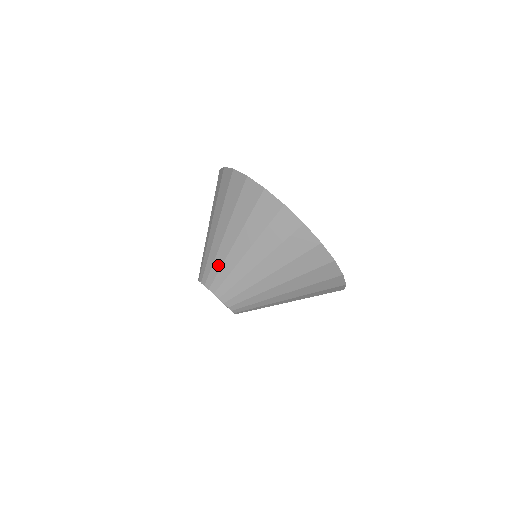
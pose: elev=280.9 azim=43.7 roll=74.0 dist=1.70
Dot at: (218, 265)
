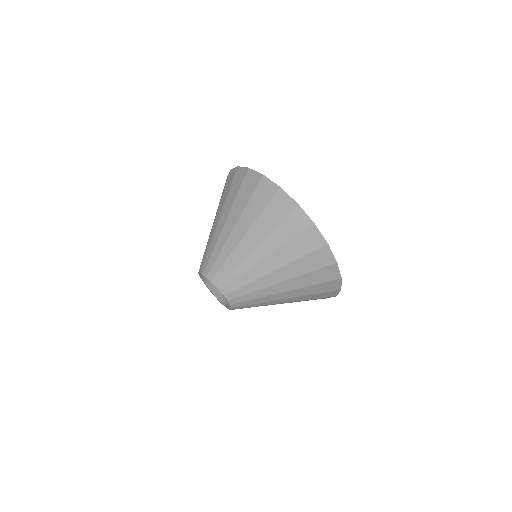
Dot at: (231, 265)
